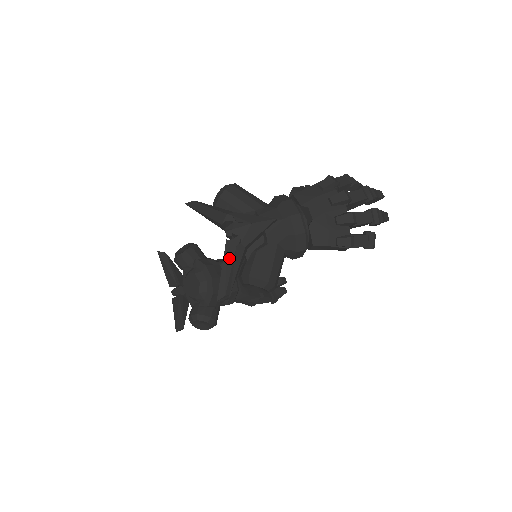
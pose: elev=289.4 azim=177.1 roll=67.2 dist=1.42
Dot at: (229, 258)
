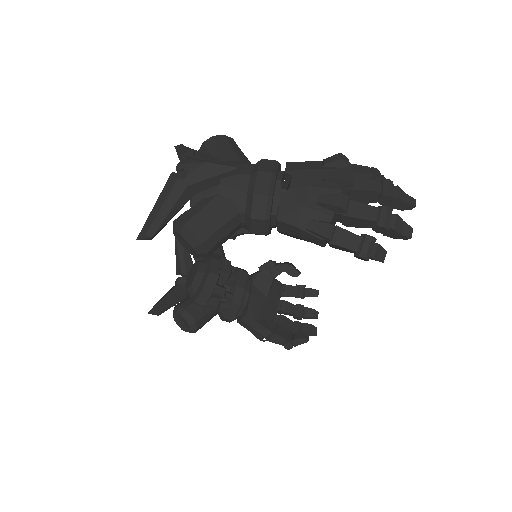
Dot at: (166, 192)
